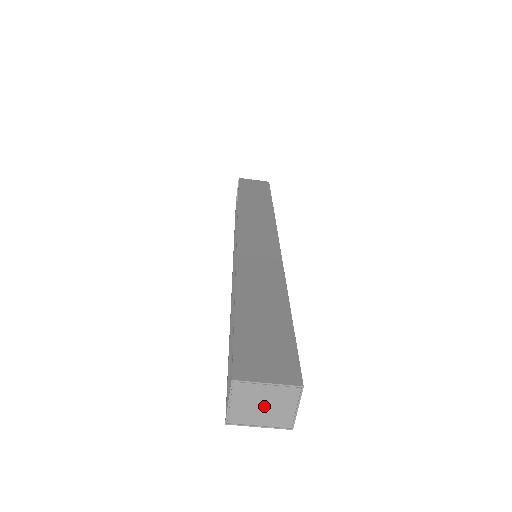
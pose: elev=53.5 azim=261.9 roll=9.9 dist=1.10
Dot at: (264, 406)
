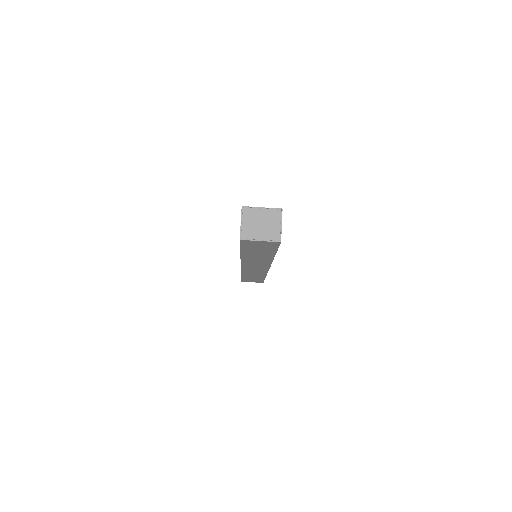
Dot at: (262, 224)
